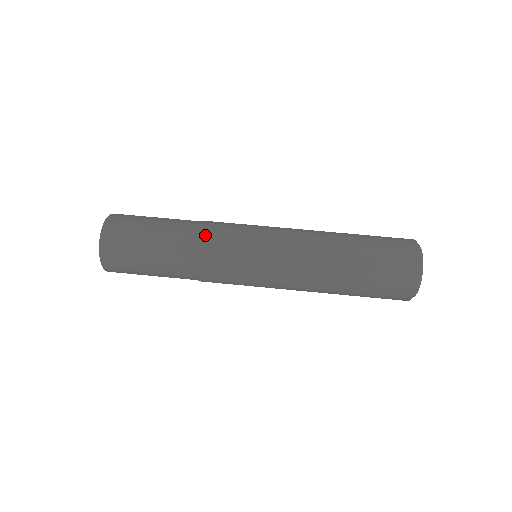
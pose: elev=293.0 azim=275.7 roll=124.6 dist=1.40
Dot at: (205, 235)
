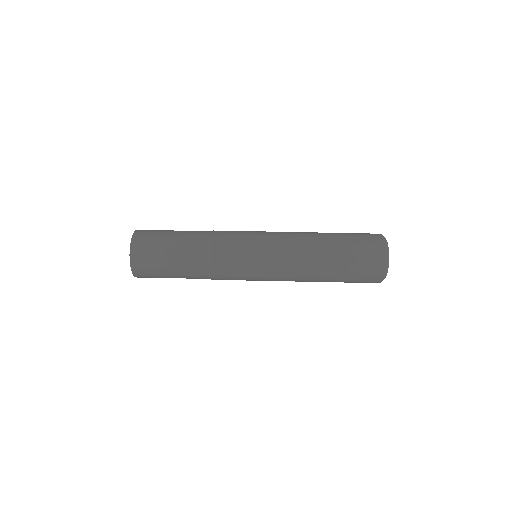
Dot at: (215, 235)
